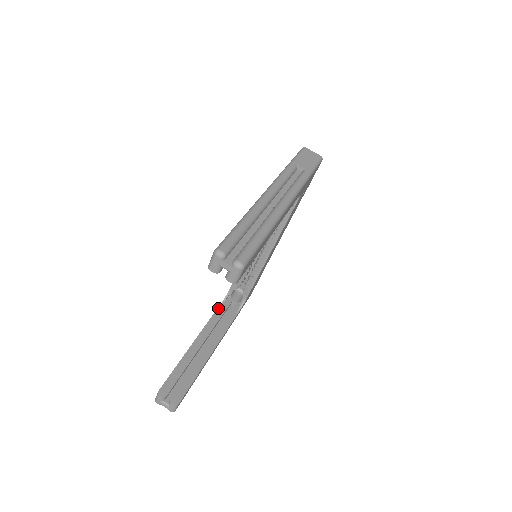
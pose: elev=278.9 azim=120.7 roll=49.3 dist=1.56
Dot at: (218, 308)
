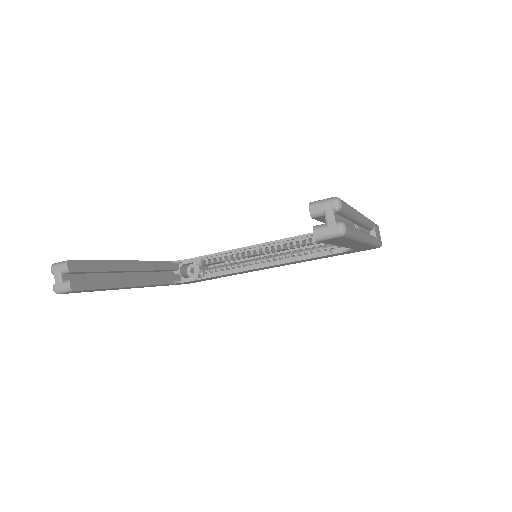
Dot at: (167, 261)
